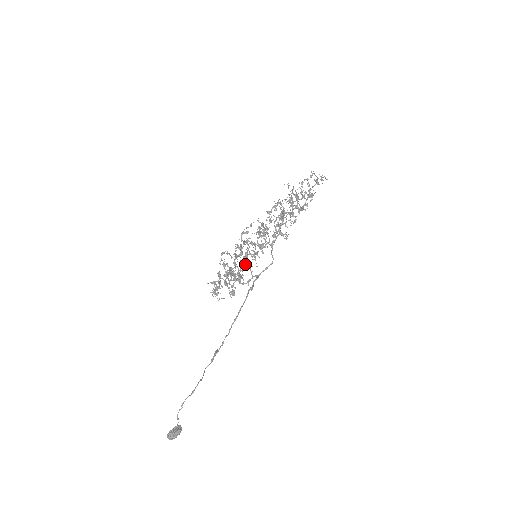
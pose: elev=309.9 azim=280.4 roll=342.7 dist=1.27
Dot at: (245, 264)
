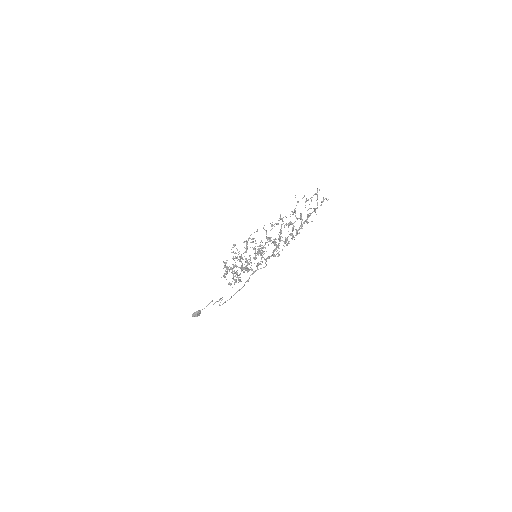
Dot at: occluded
